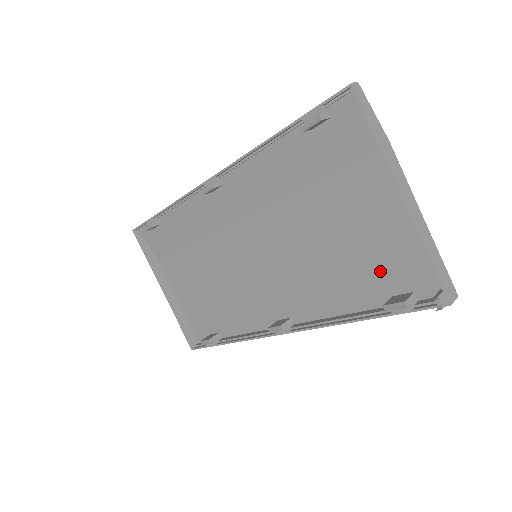
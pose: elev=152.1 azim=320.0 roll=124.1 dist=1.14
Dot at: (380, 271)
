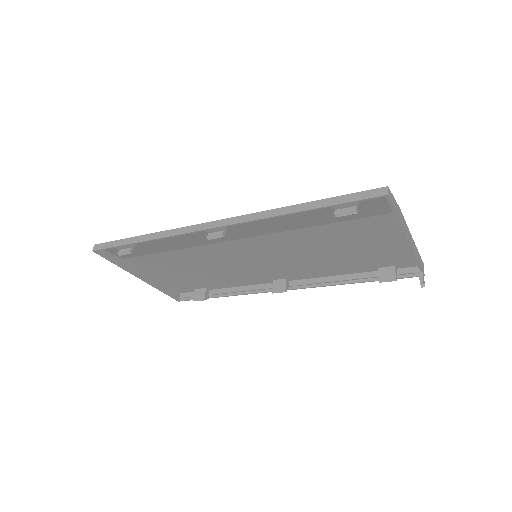
Dot at: (372, 260)
